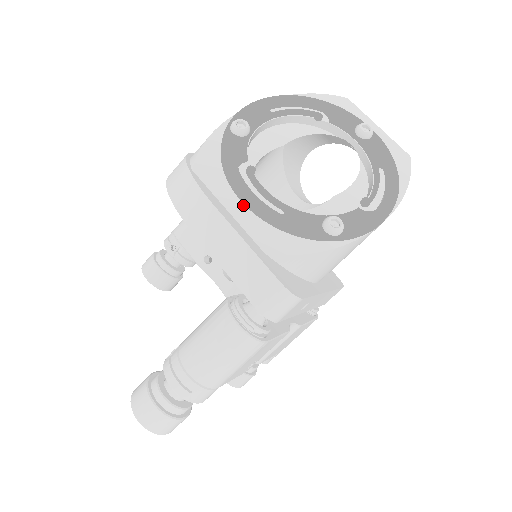
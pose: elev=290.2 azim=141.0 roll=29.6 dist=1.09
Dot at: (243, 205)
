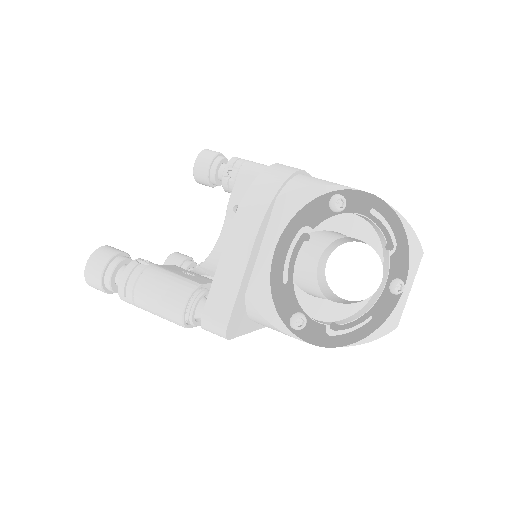
Dot at: (273, 253)
